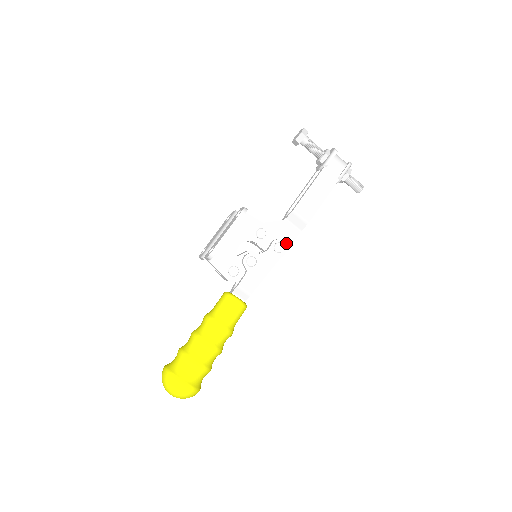
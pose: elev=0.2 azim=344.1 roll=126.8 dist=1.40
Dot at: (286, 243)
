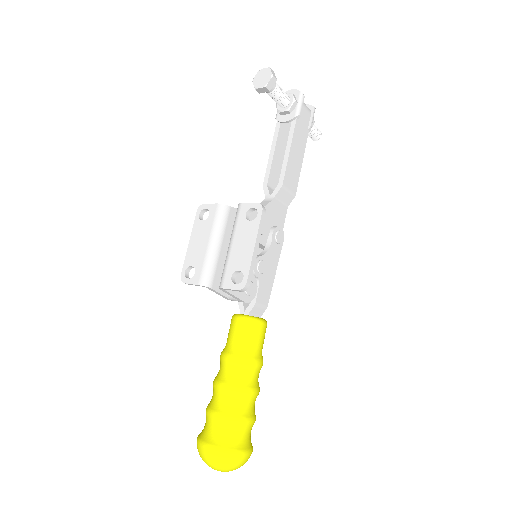
Dot at: occluded
